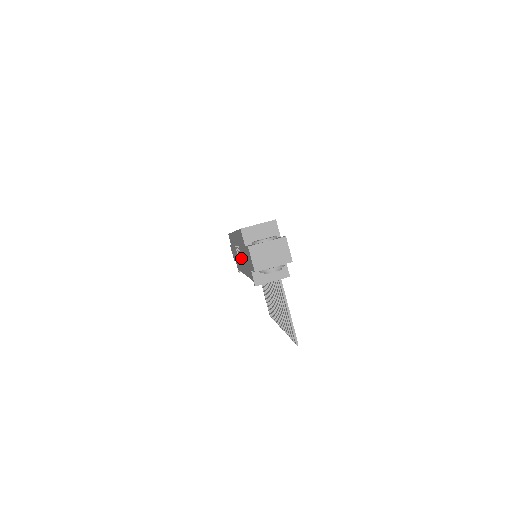
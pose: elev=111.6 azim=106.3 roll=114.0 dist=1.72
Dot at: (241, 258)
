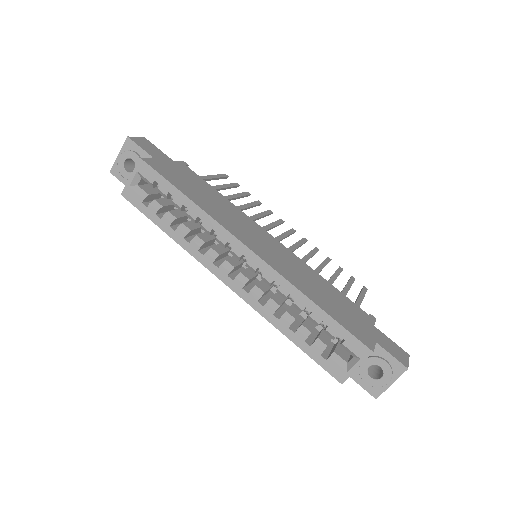
Dot at: occluded
